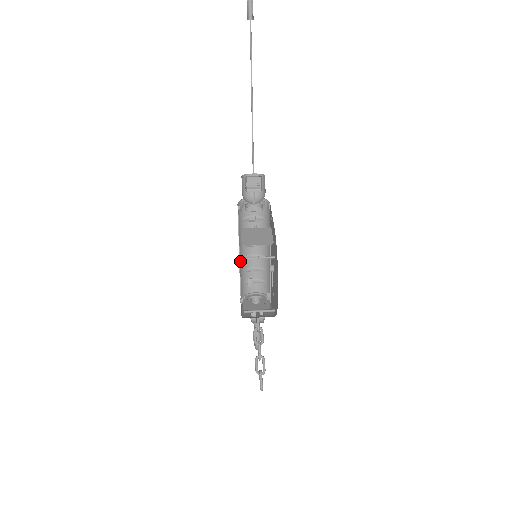
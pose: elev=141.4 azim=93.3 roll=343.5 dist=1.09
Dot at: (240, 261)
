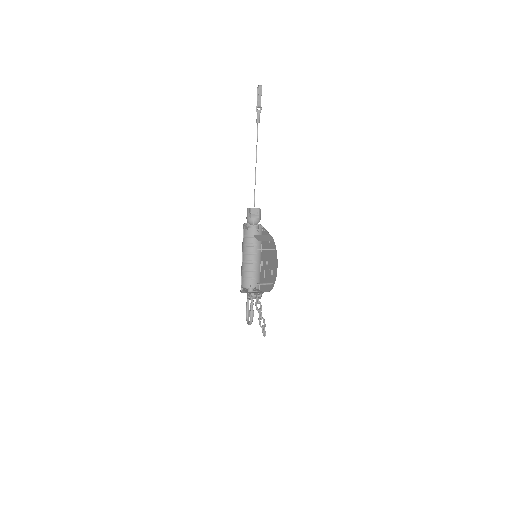
Dot at: occluded
